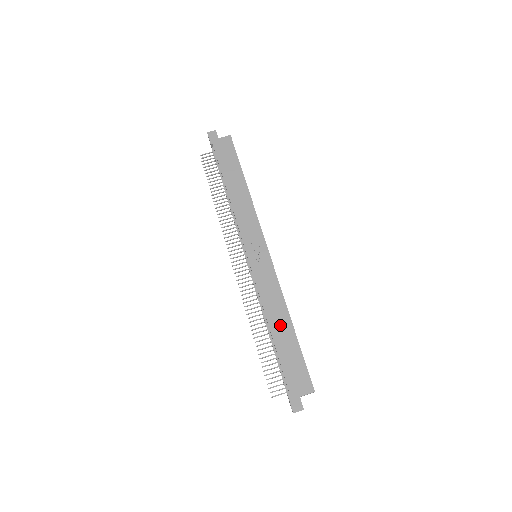
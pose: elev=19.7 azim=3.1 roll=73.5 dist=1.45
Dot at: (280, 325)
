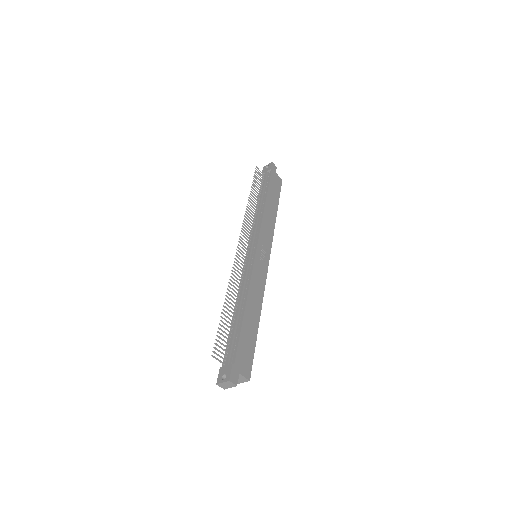
Dot at: (253, 312)
